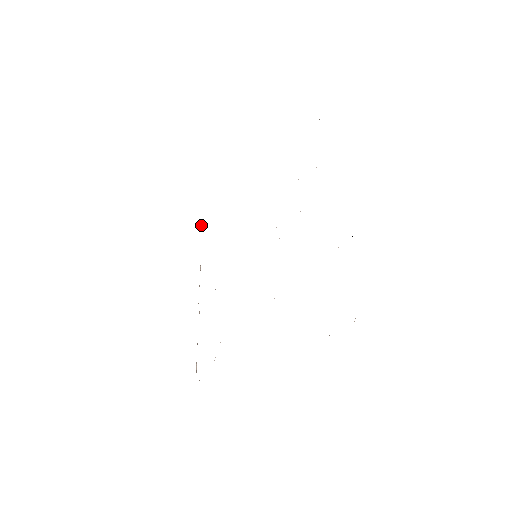
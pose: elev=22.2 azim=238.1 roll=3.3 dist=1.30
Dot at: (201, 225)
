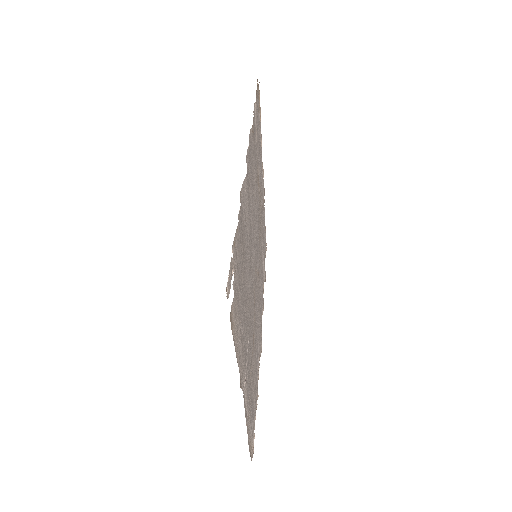
Dot at: (257, 84)
